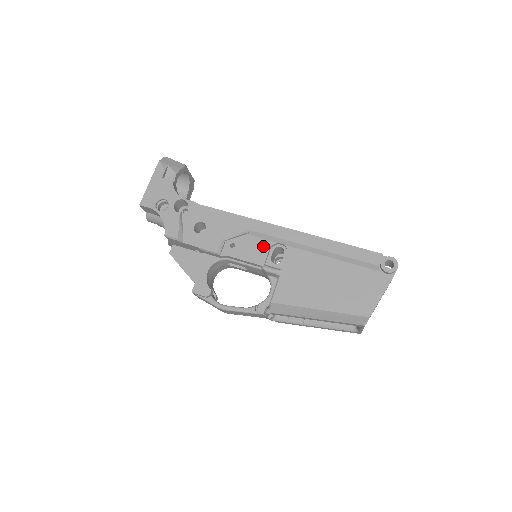
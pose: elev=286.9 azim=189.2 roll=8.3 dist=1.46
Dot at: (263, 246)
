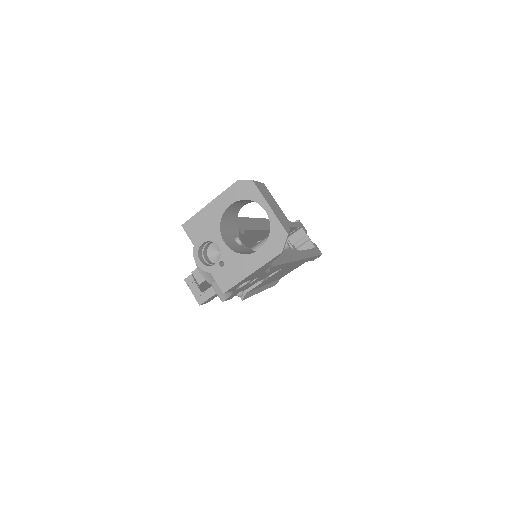
Dot at: occluded
